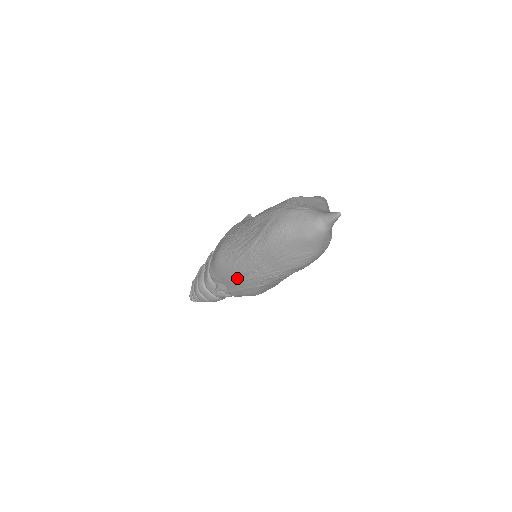
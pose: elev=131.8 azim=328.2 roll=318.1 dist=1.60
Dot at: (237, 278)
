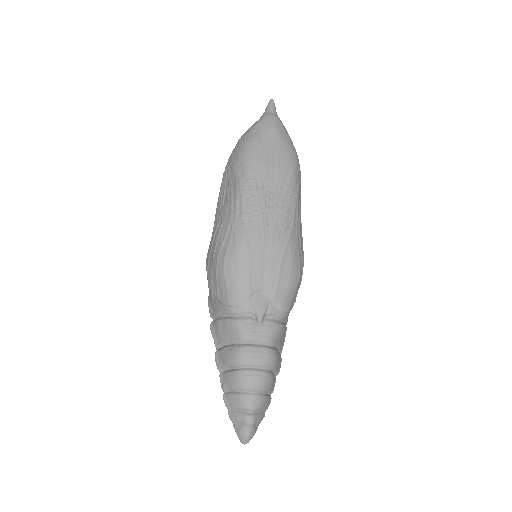
Dot at: (263, 246)
